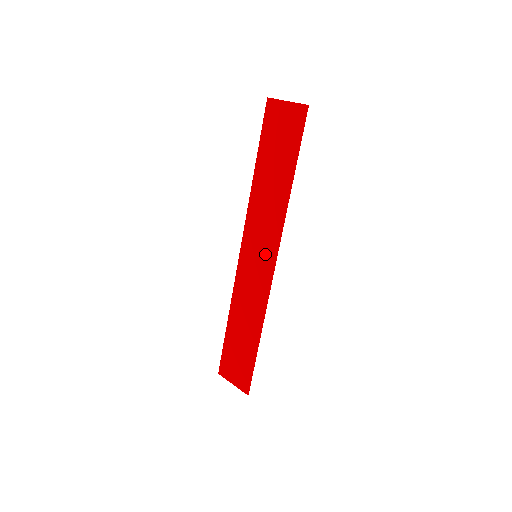
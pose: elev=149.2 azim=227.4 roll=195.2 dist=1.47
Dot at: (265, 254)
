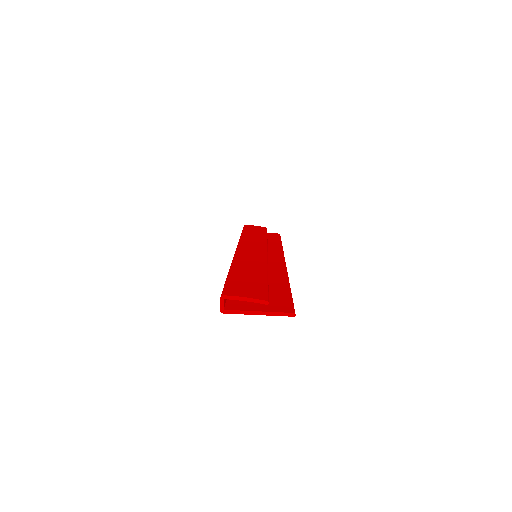
Dot at: occluded
